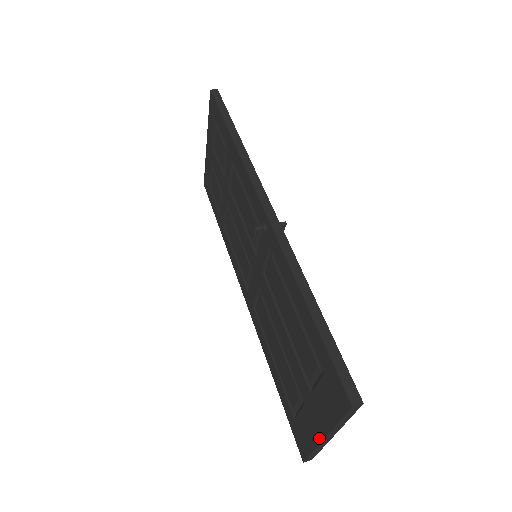
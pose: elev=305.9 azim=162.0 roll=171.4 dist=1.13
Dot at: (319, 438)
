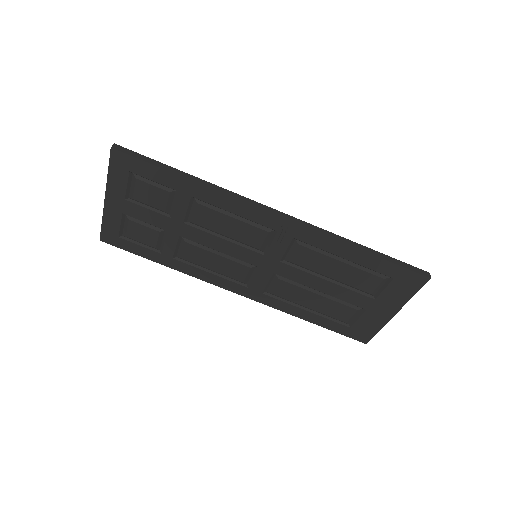
Dot at: (389, 317)
